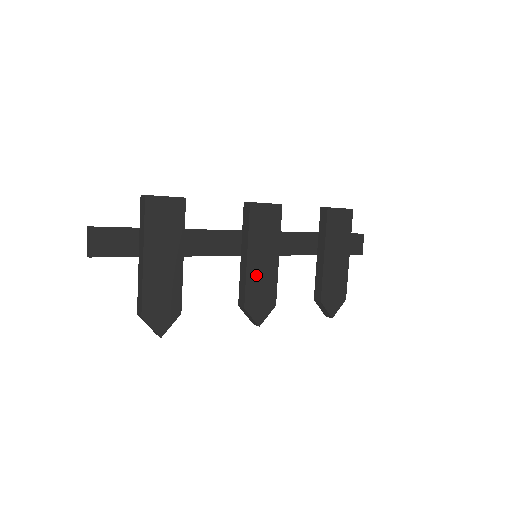
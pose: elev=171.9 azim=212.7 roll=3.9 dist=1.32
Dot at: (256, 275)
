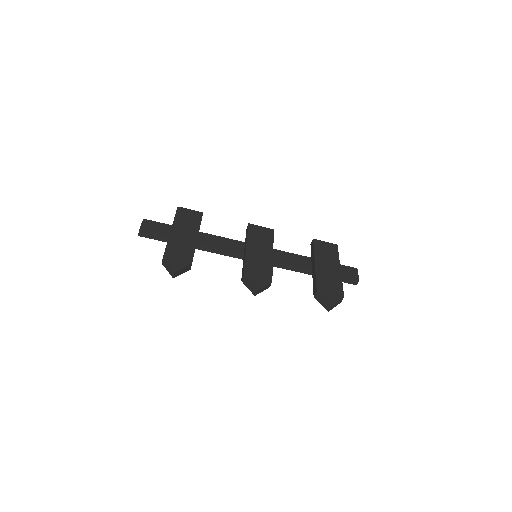
Dot at: (254, 259)
